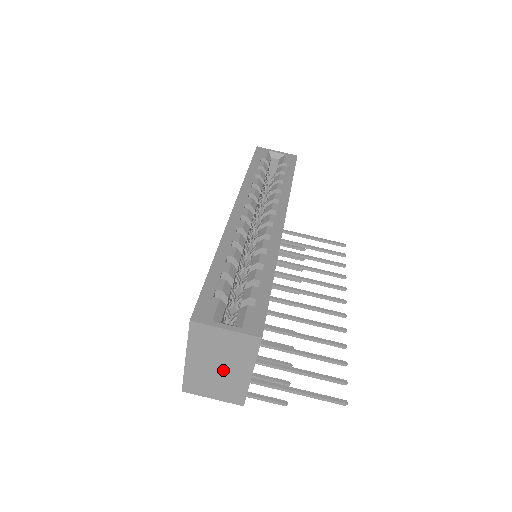
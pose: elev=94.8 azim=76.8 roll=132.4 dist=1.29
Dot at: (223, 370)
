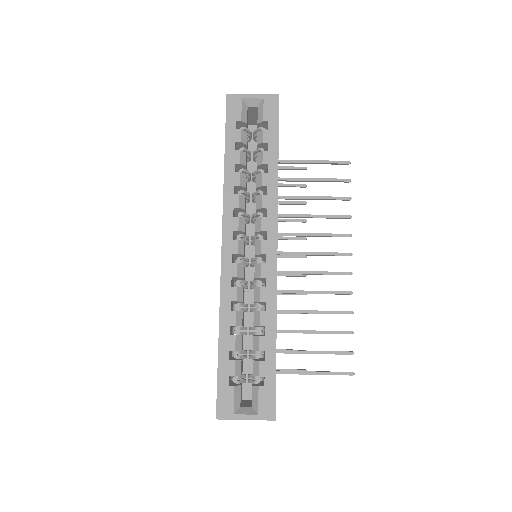
Dot at: occluded
